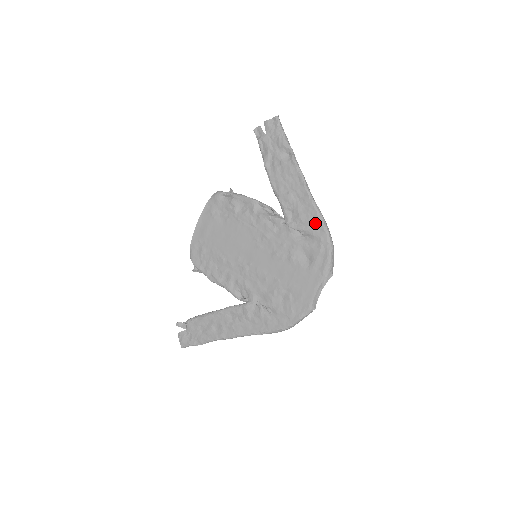
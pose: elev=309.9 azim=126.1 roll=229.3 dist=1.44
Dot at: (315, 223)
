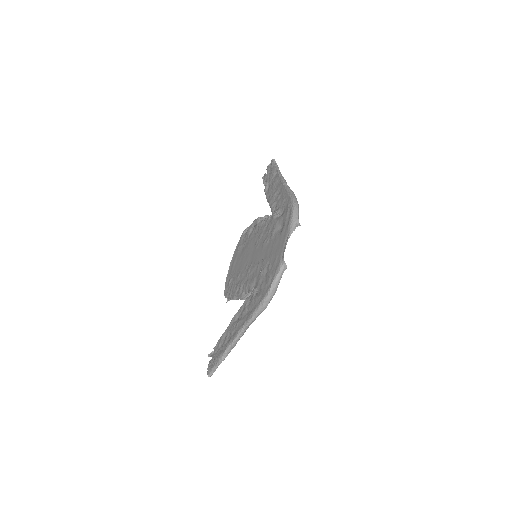
Dot at: (286, 198)
